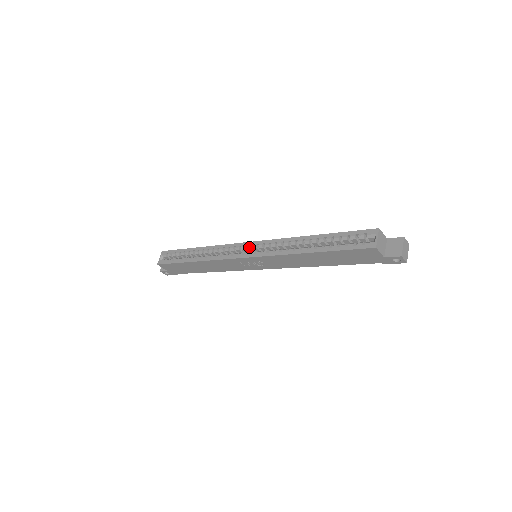
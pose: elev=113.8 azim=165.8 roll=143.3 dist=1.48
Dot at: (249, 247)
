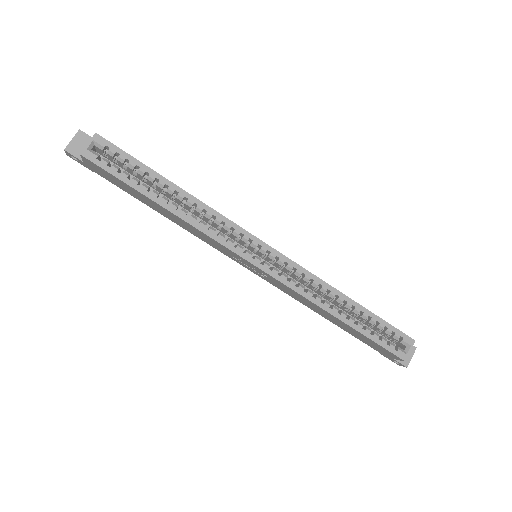
Dot at: (264, 251)
